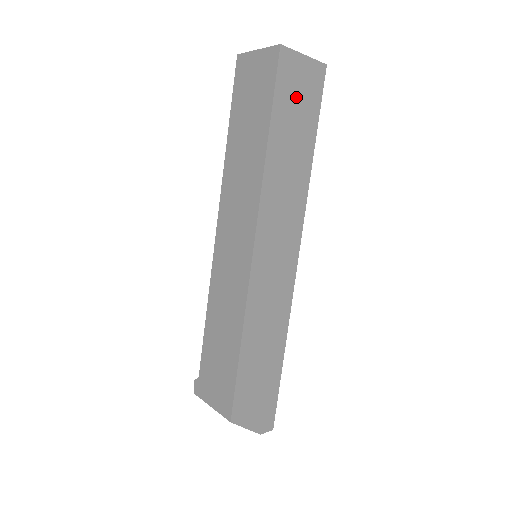
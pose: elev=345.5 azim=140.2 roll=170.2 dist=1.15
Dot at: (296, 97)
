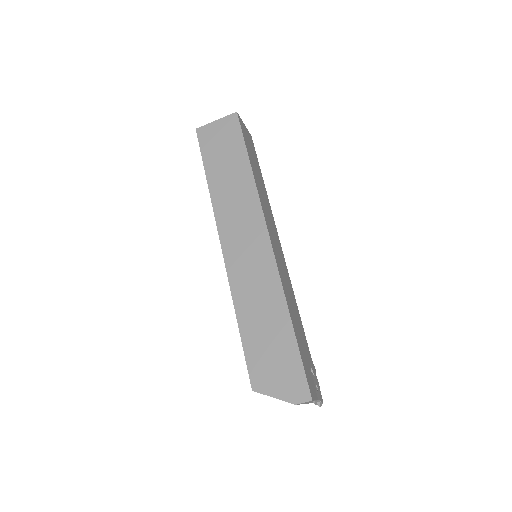
Dot at: (219, 144)
